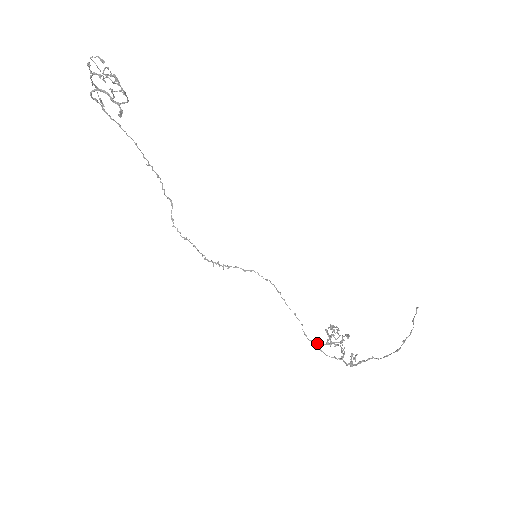
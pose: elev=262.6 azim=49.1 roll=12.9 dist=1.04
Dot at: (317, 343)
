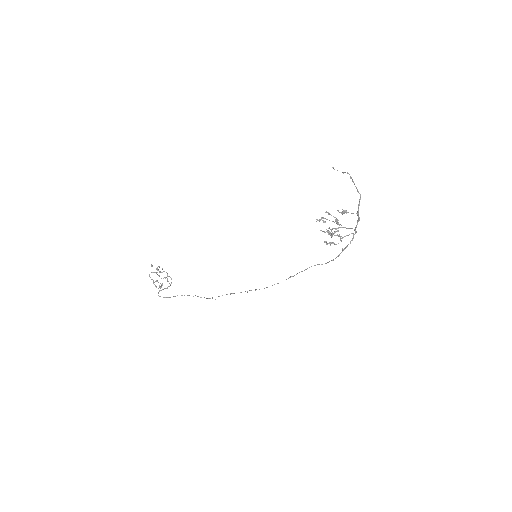
Dot at: (329, 243)
